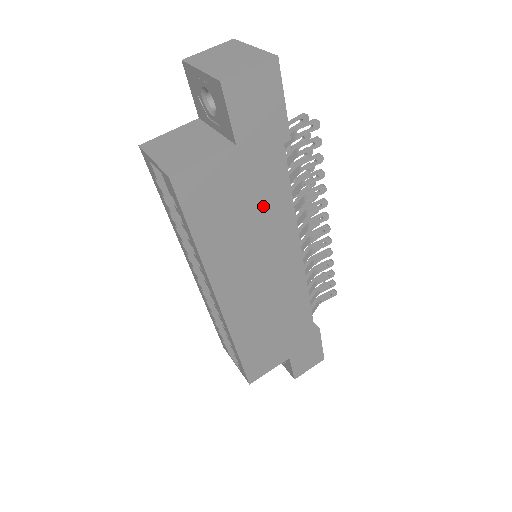
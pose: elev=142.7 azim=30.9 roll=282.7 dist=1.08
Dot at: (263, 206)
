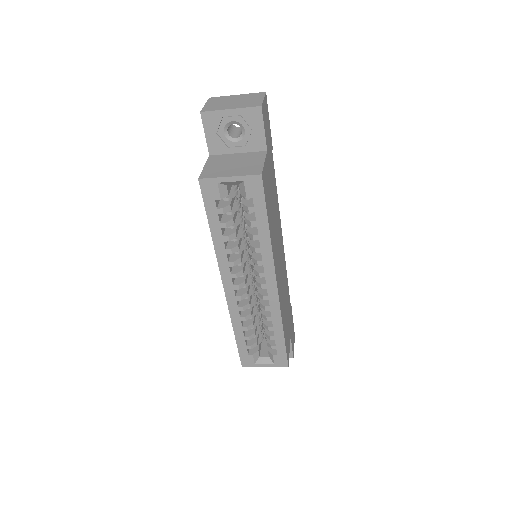
Dot at: (274, 198)
